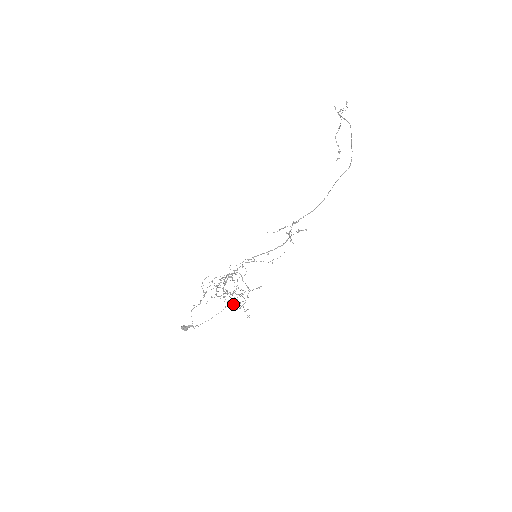
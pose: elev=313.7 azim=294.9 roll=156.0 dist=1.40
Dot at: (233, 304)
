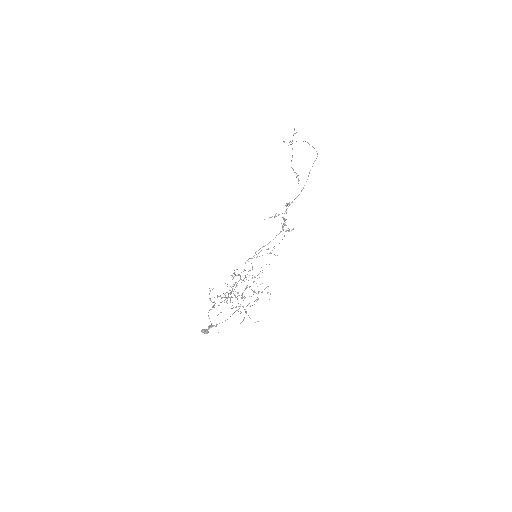
Dot at: occluded
